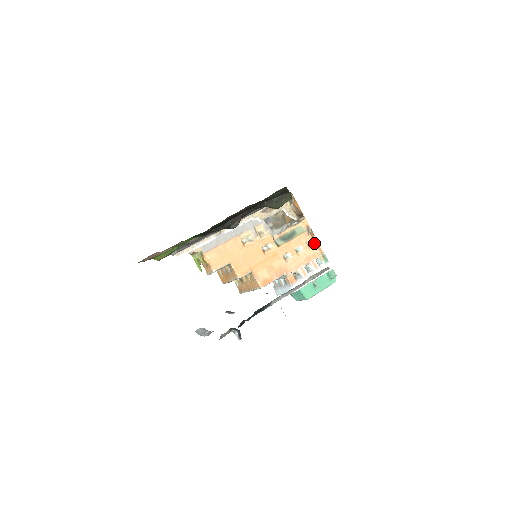
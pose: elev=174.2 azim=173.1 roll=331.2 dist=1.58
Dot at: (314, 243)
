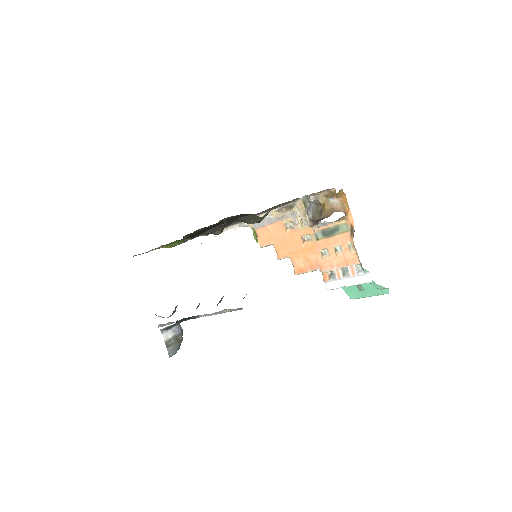
Dot at: occluded
